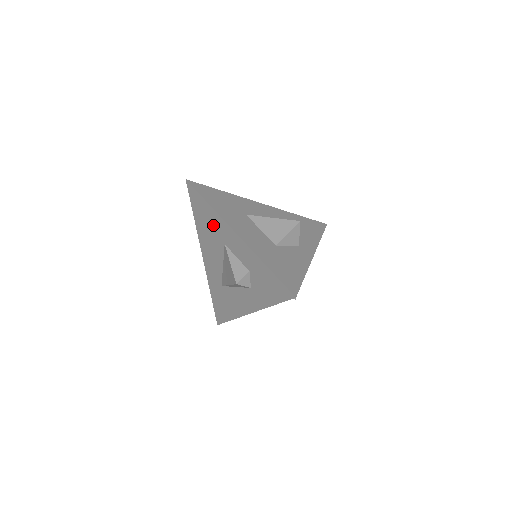
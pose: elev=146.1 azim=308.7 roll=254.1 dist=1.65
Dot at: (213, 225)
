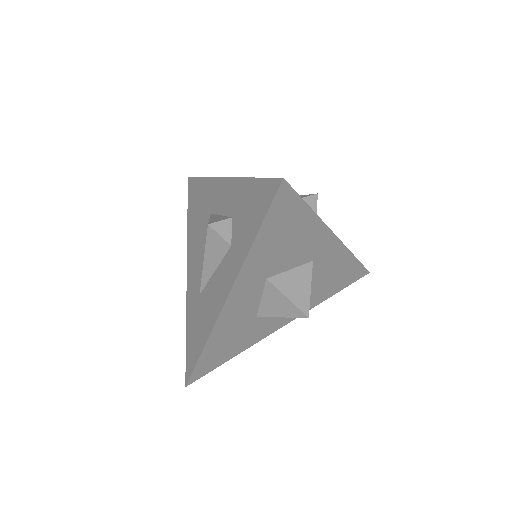
Dot at: (203, 201)
